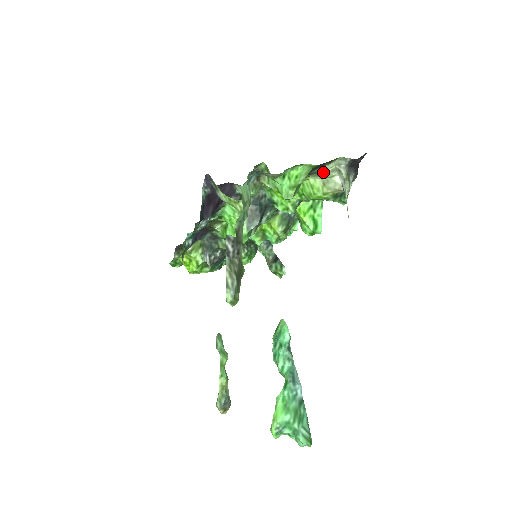
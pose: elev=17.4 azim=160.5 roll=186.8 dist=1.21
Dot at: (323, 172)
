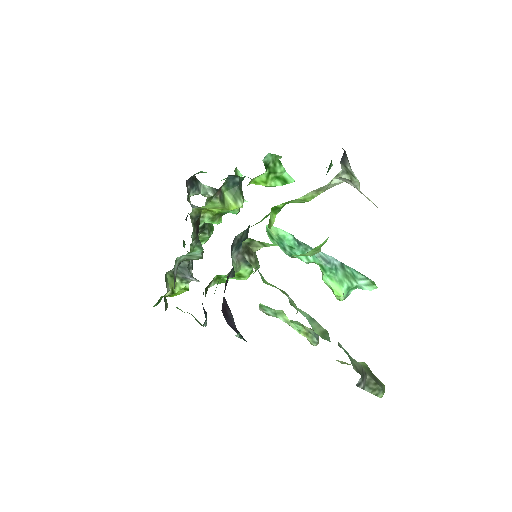
Dot at: occluded
